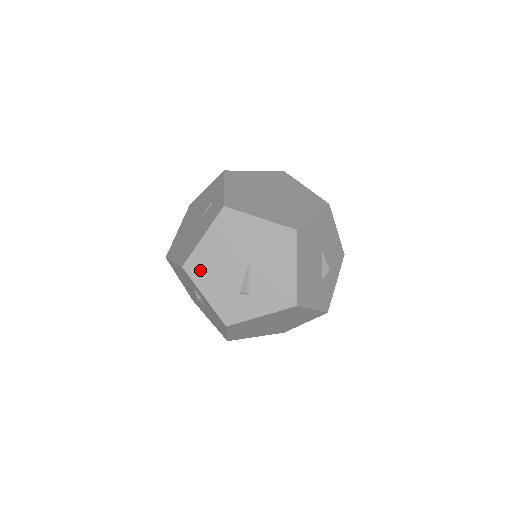
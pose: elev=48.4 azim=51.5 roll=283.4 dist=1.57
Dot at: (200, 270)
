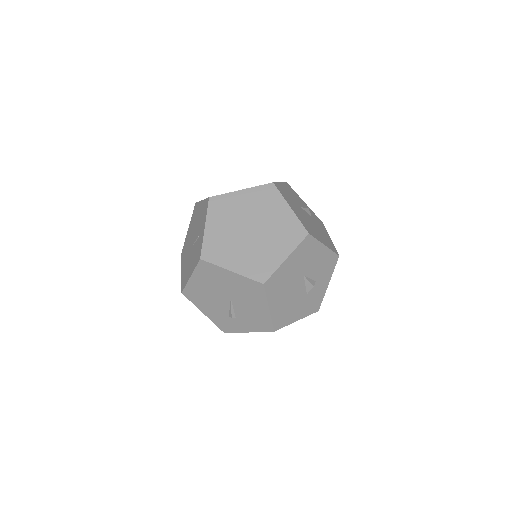
Dot at: (195, 297)
